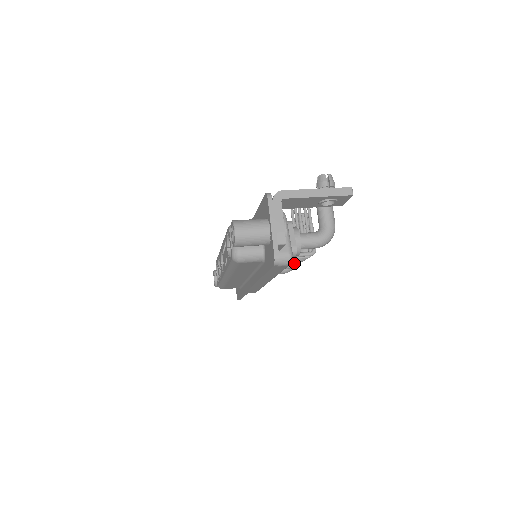
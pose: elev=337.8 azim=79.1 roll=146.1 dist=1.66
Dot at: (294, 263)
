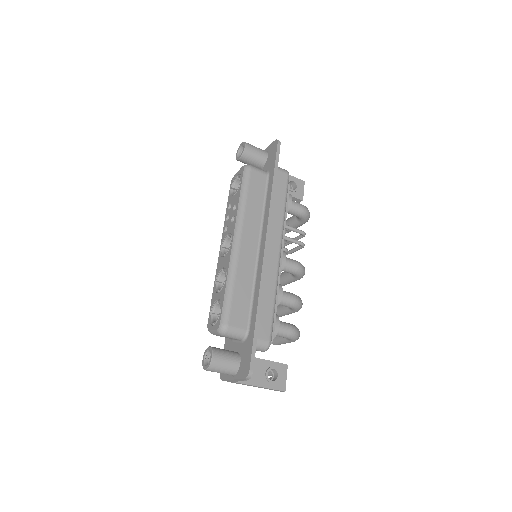
Dot at: (295, 295)
